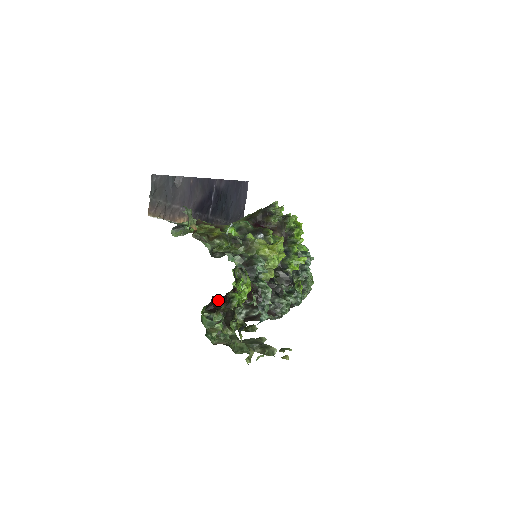
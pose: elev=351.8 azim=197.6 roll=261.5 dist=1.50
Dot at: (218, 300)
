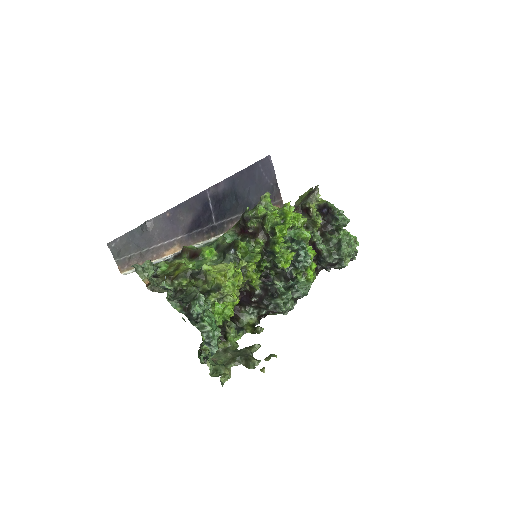
Dot at: occluded
